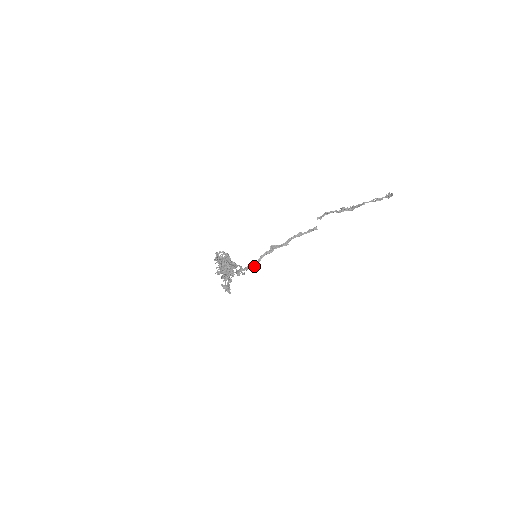
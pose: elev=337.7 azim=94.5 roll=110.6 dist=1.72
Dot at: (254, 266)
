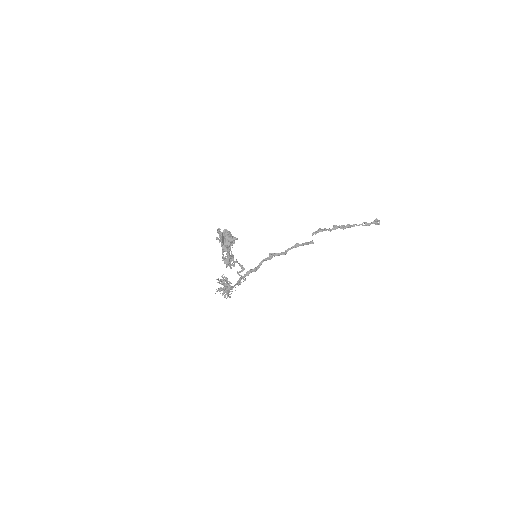
Dot at: (254, 270)
